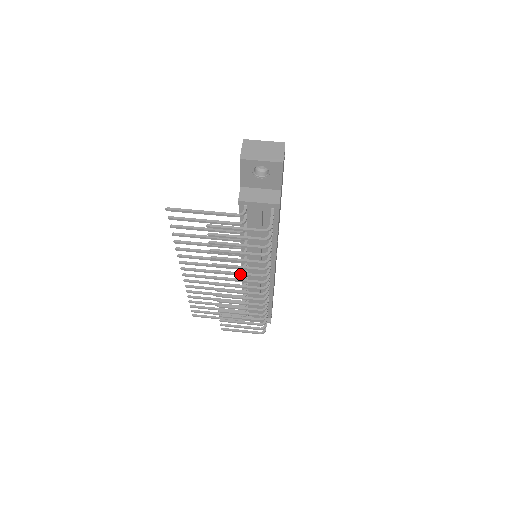
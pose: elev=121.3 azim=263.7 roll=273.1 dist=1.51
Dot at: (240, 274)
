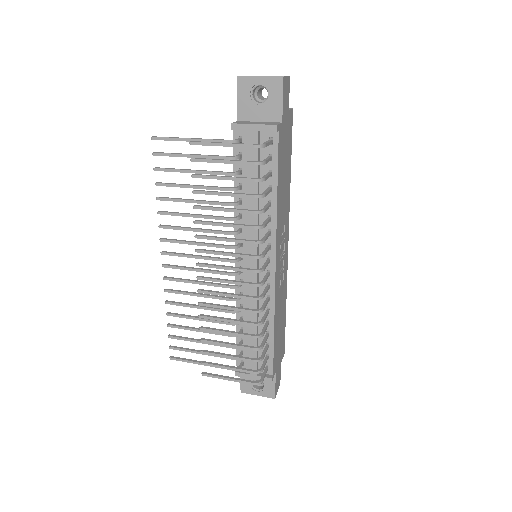
Dot at: (227, 238)
